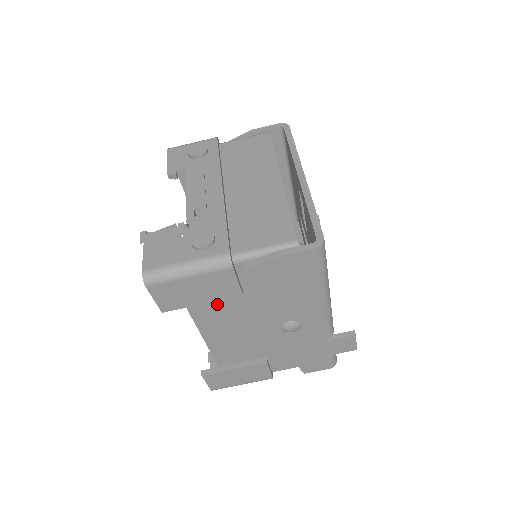
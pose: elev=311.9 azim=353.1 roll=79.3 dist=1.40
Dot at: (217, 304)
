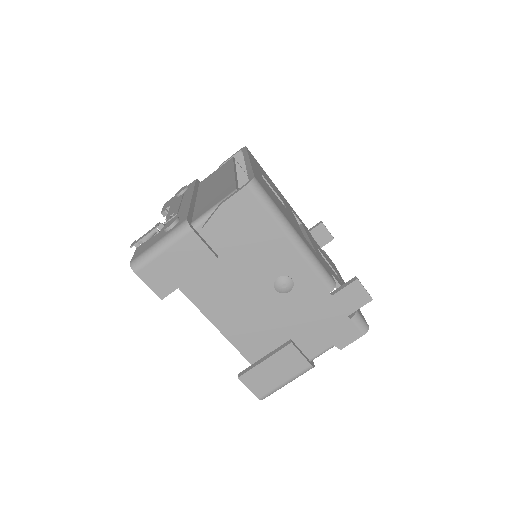
Dot at: (206, 280)
